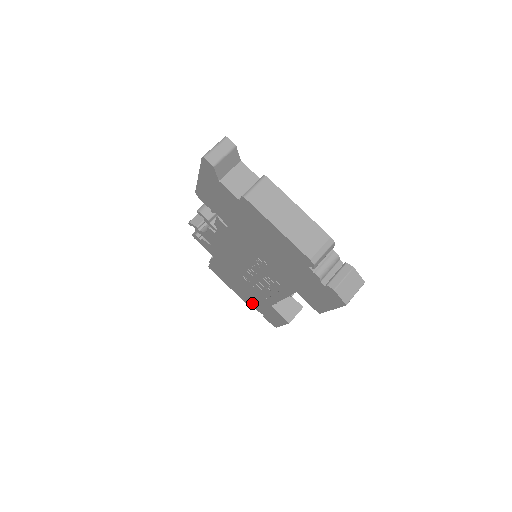
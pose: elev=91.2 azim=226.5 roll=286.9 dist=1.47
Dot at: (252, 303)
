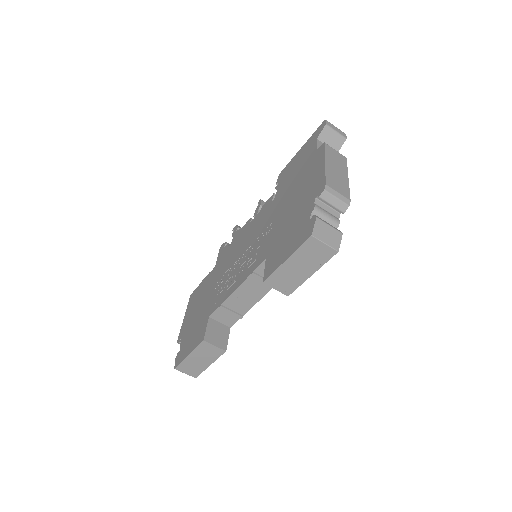
Dot at: (187, 331)
